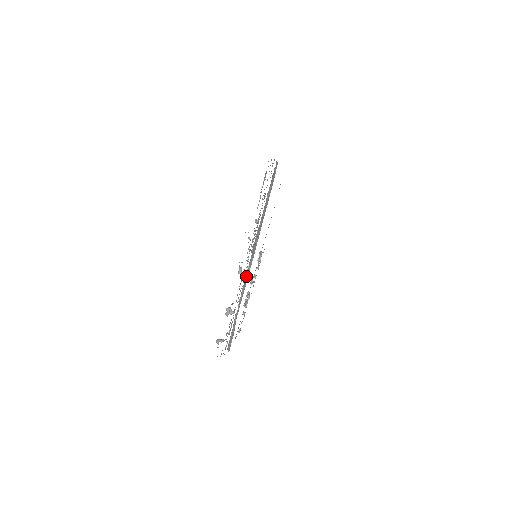
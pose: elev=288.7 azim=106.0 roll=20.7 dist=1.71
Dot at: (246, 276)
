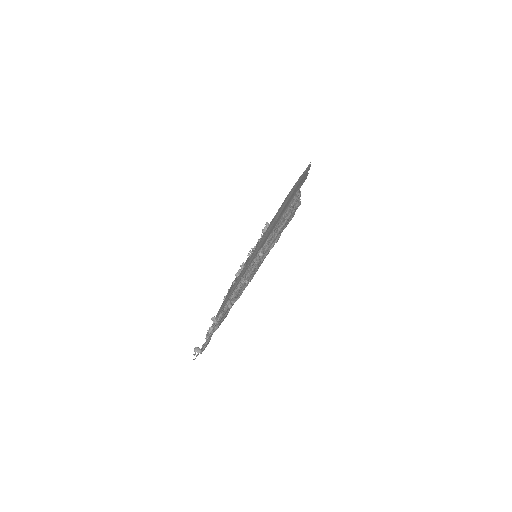
Dot at: (238, 287)
